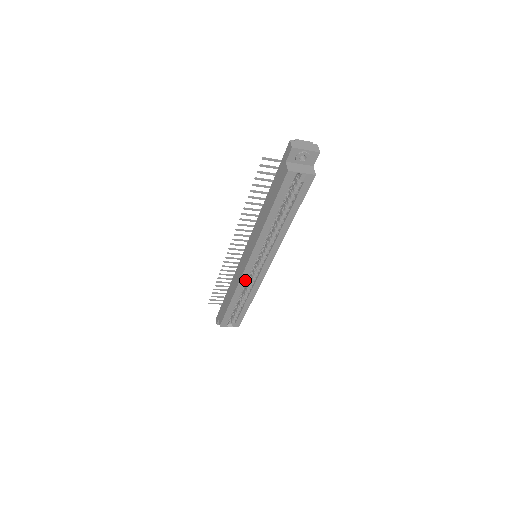
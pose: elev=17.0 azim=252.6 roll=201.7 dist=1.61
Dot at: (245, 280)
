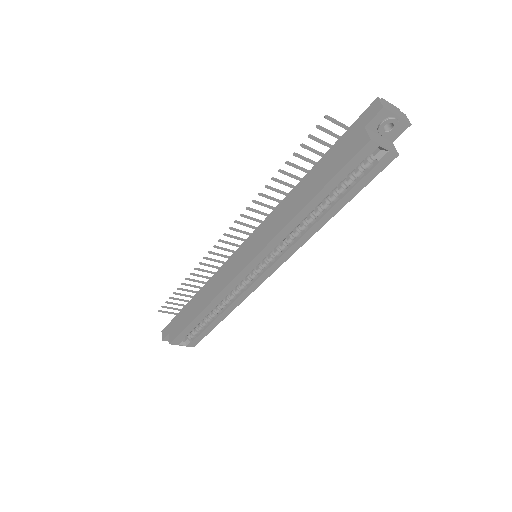
Dot at: (233, 287)
